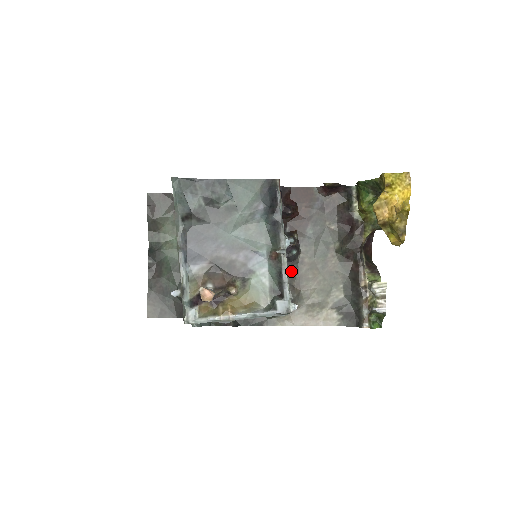
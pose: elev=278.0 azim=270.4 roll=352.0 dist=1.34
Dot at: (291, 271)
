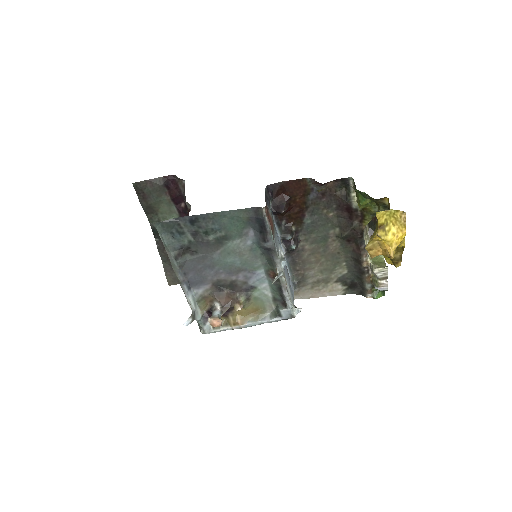
Dot at: (293, 259)
